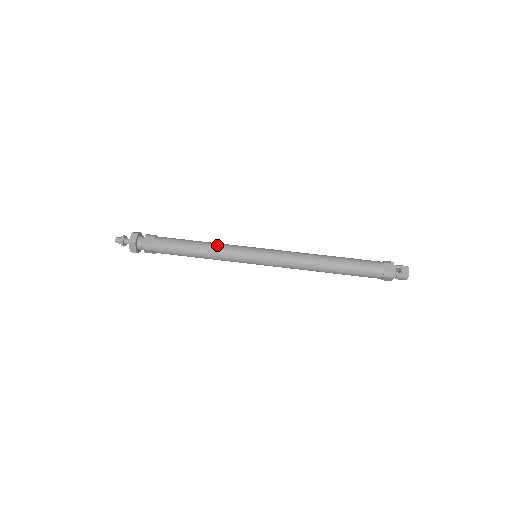
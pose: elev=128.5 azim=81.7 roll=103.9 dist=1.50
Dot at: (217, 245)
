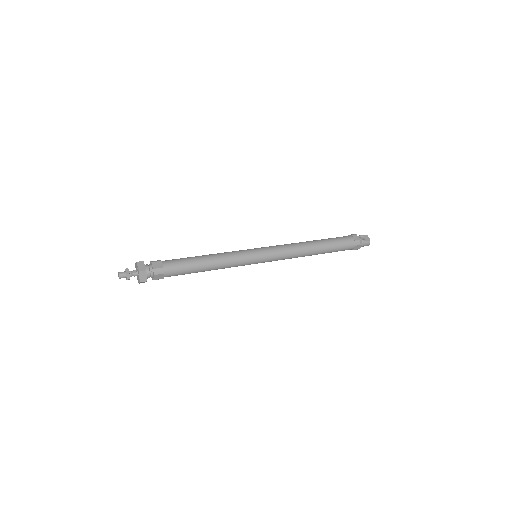
Dot at: (222, 254)
